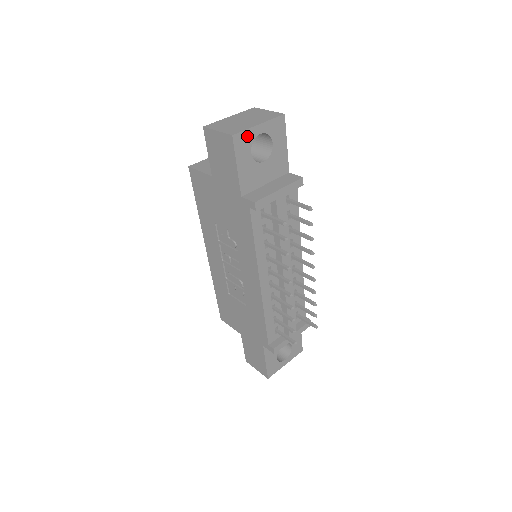
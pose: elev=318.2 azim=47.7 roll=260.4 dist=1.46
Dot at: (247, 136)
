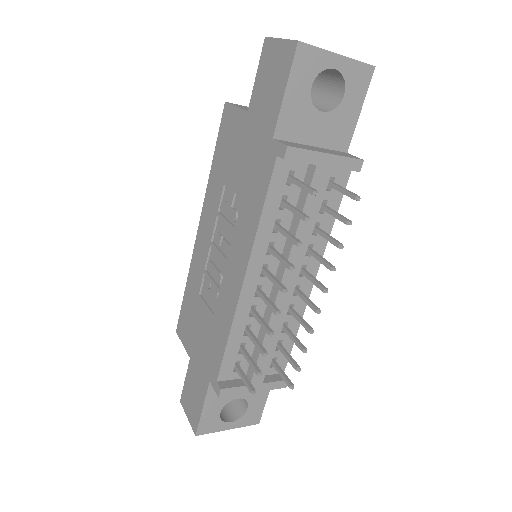
Dot at: (316, 58)
